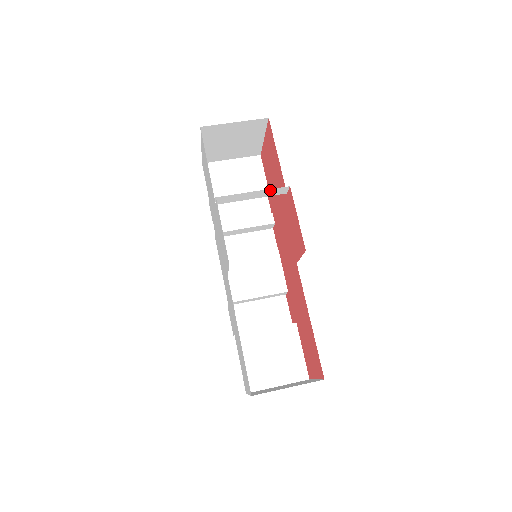
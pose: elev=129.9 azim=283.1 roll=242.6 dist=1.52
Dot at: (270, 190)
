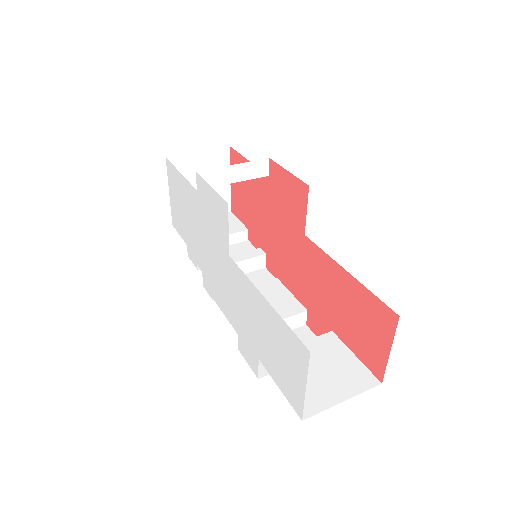
Dot at: (250, 165)
